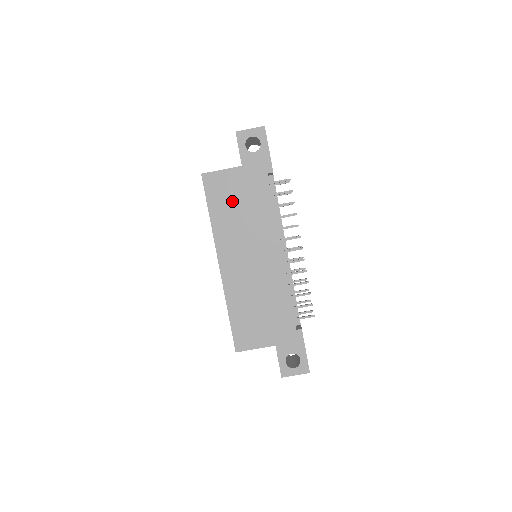
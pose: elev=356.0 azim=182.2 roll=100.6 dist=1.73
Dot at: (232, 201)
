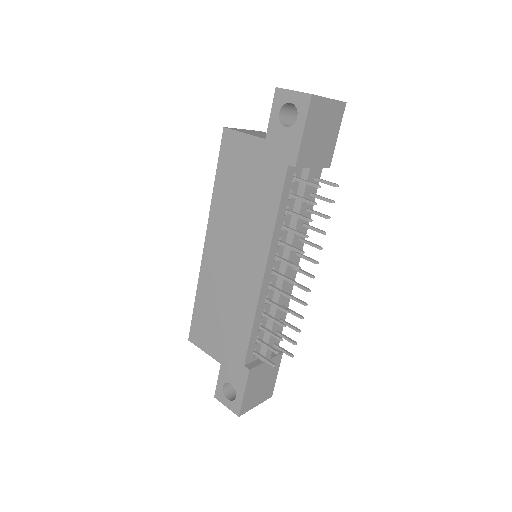
Dot at: (240, 179)
